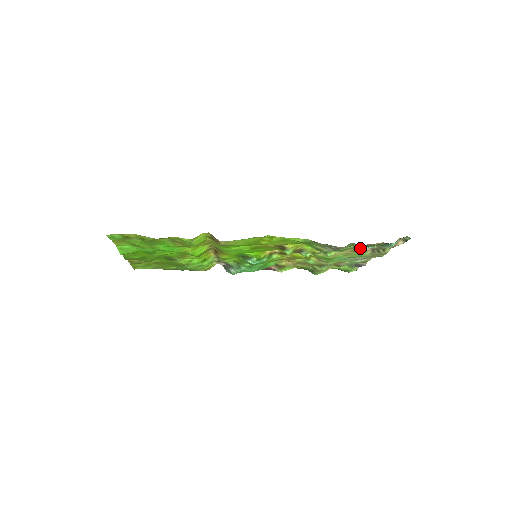
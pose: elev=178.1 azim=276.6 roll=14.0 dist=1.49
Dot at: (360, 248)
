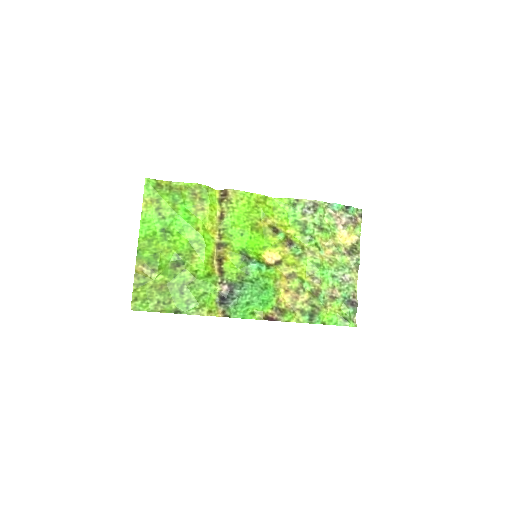
Dot at: (337, 245)
